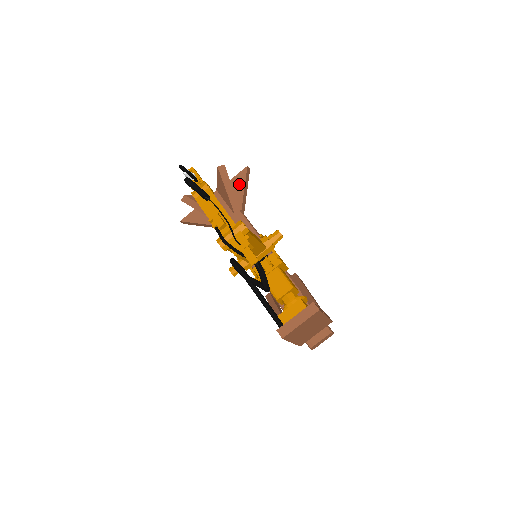
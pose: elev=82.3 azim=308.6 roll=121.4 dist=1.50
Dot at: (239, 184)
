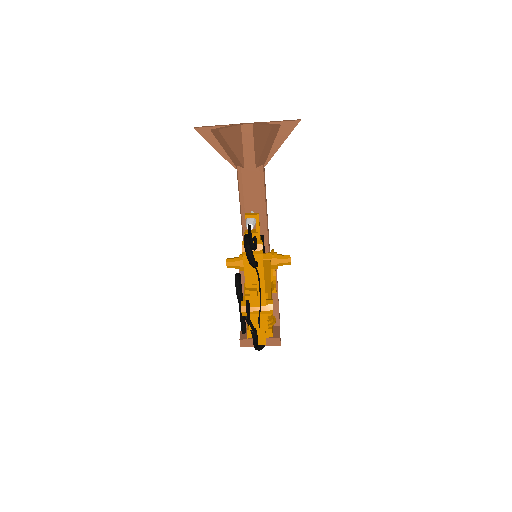
Dot at: (280, 135)
